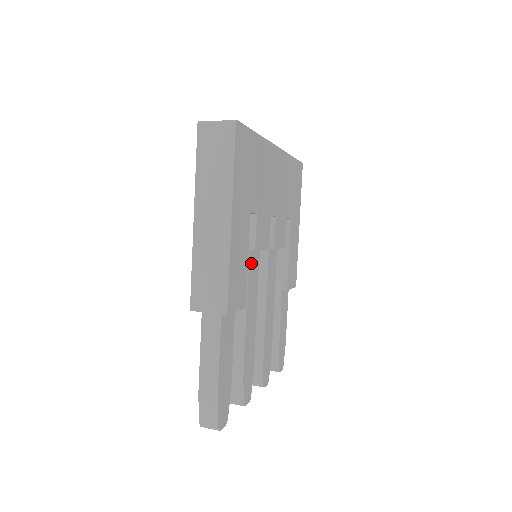
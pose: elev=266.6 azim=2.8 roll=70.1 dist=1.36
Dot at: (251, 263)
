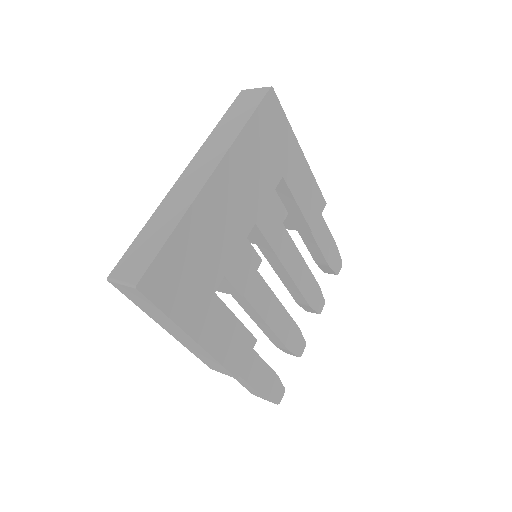
Dot at: (248, 291)
